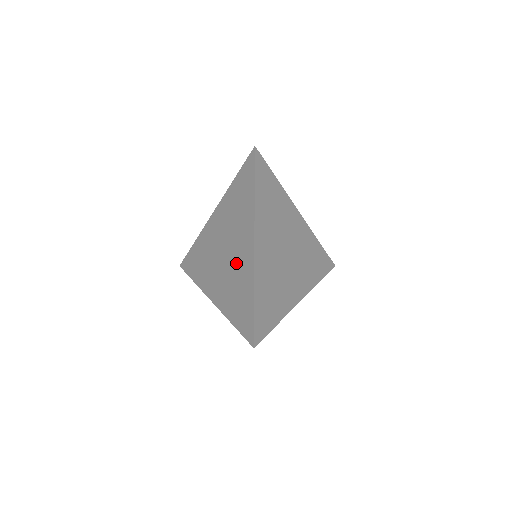
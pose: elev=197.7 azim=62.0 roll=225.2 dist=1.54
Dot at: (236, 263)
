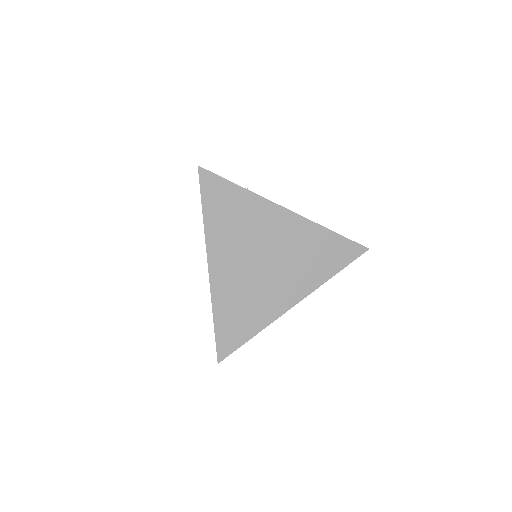
Dot at: occluded
